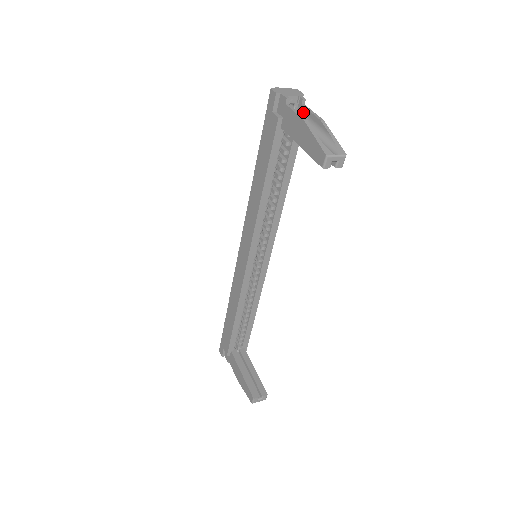
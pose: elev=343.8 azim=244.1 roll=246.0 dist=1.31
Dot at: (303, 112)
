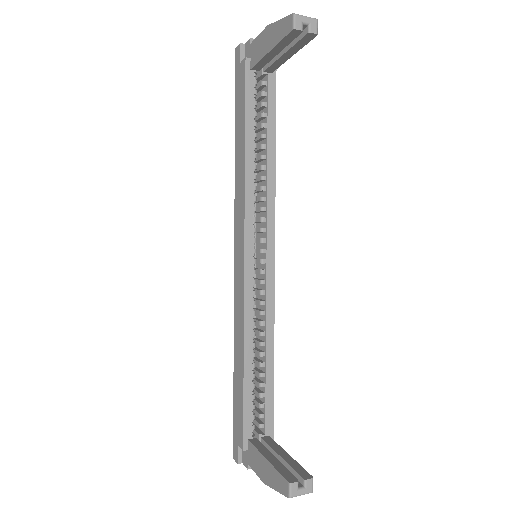
Dot at: occluded
